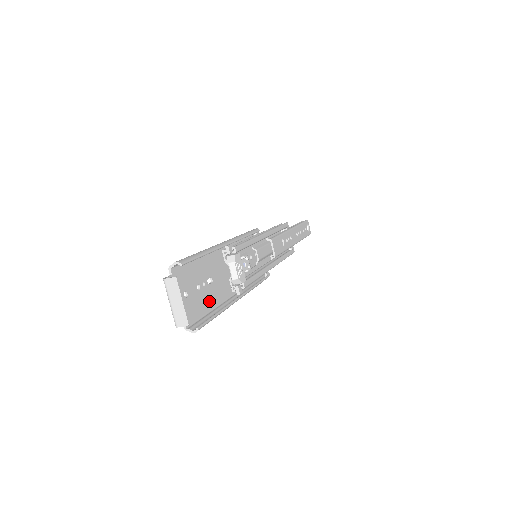
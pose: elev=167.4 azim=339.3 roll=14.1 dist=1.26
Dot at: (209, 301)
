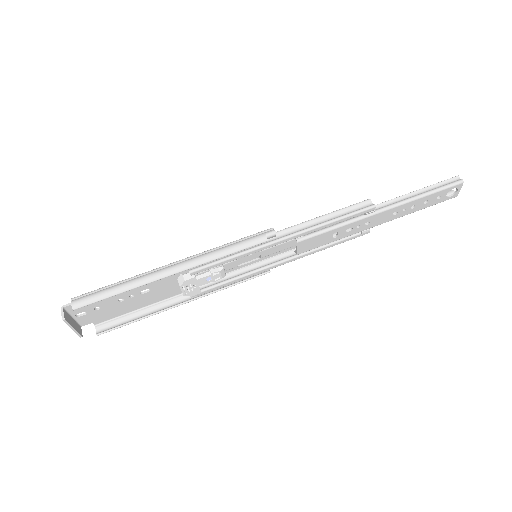
Dot at: (139, 303)
